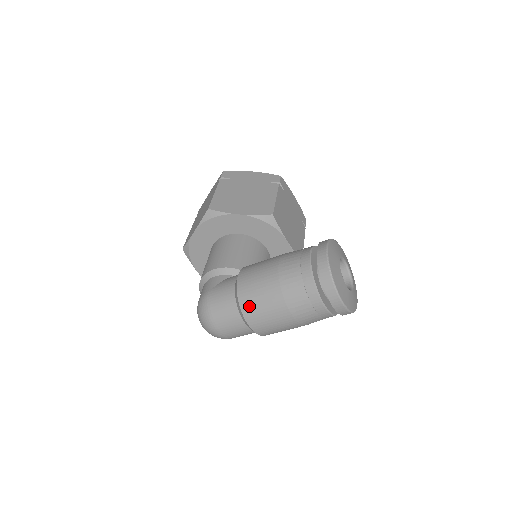
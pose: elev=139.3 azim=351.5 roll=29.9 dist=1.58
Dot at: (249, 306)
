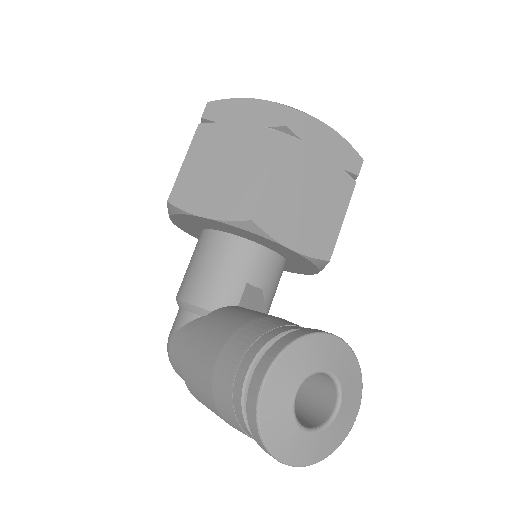
Dot at: (195, 395)
